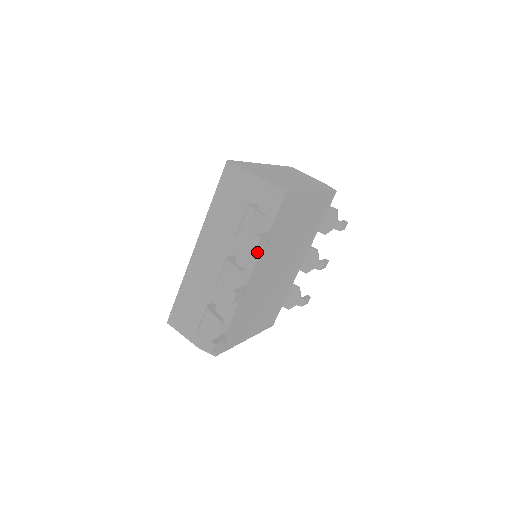
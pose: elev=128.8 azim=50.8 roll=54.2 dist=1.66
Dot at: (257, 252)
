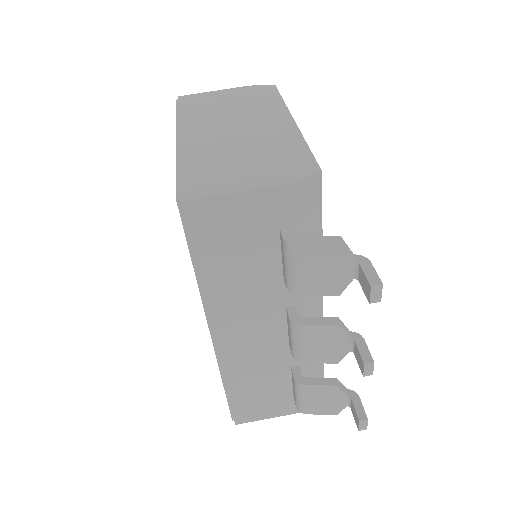
Dot at: occluded
